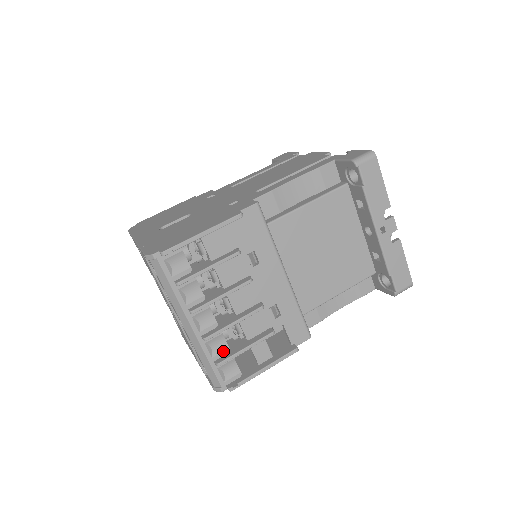
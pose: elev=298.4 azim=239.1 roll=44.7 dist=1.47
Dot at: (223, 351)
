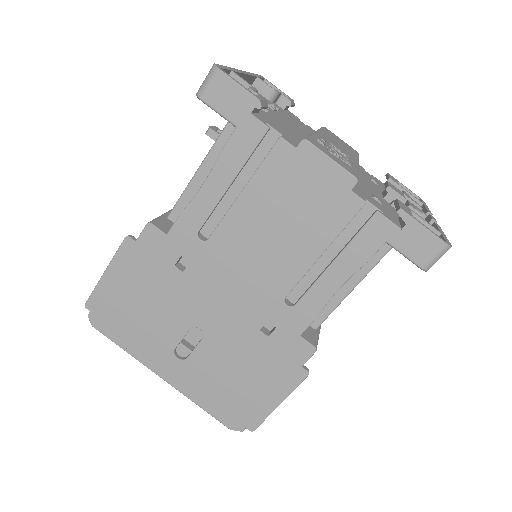
Dot at: occluded
